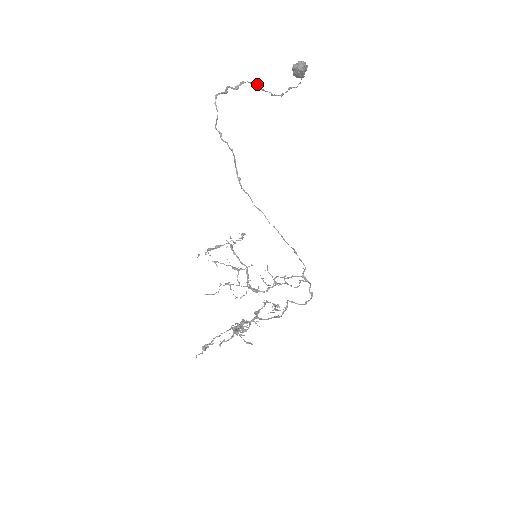
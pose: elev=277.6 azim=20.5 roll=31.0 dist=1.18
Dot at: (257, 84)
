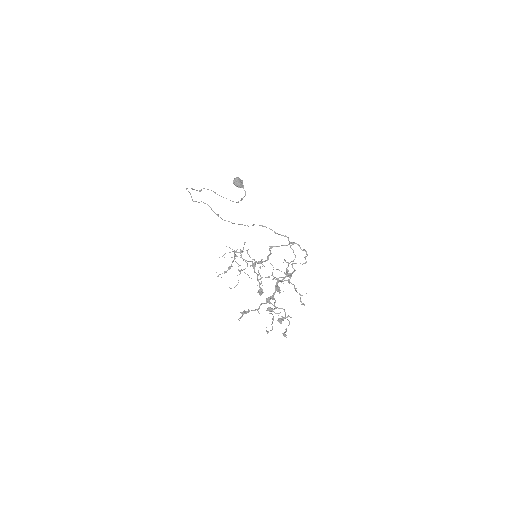
Dot at: (215, 192)
